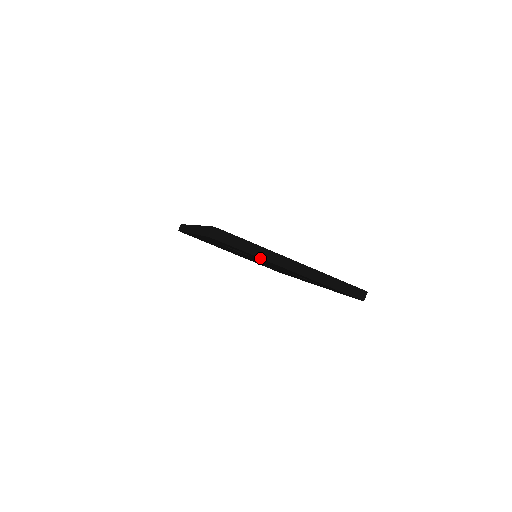
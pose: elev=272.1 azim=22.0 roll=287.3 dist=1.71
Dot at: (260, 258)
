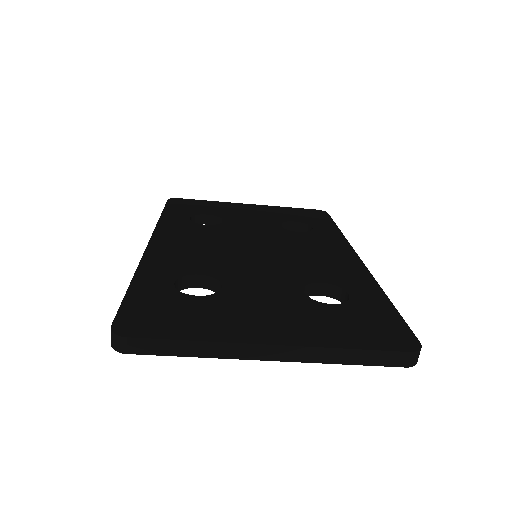
Dot at: (207, 353)
